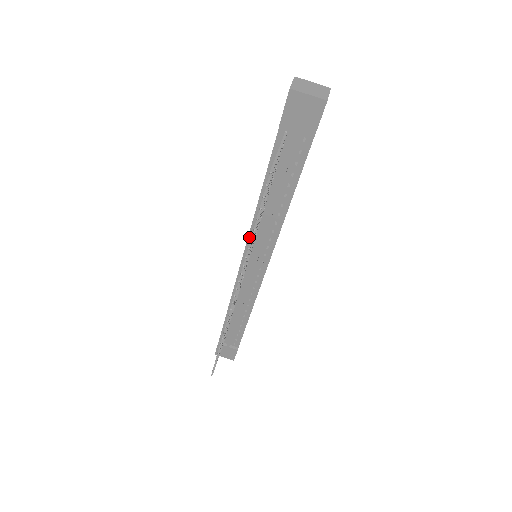
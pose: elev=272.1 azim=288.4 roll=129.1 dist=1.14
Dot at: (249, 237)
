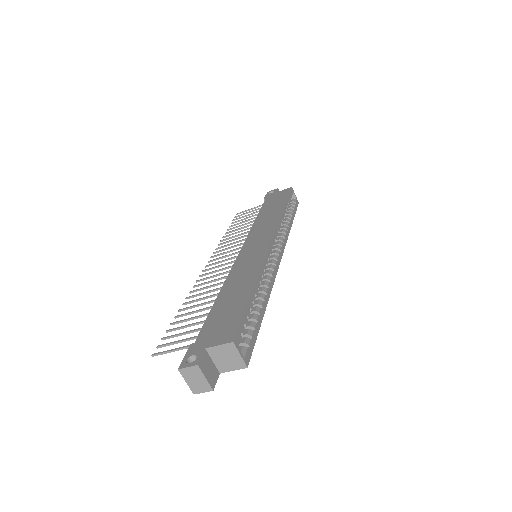
Dot at: (232, 268)
